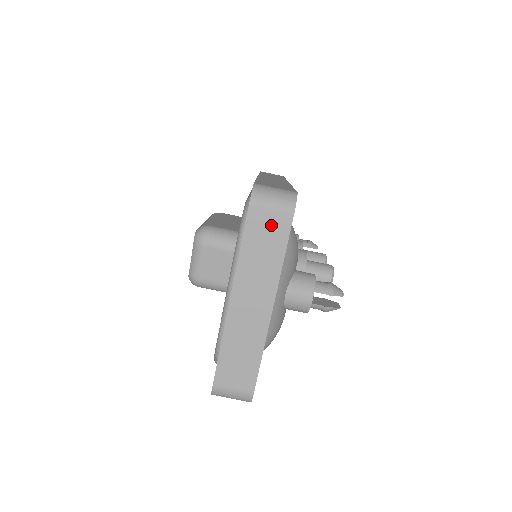
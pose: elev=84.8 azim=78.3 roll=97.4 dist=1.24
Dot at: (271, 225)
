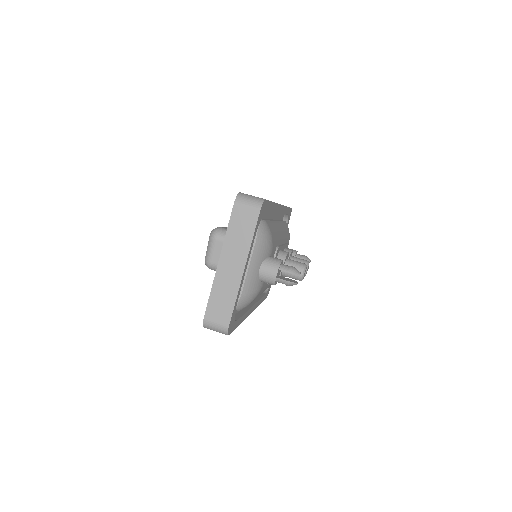
Dot at: (246, 217)
